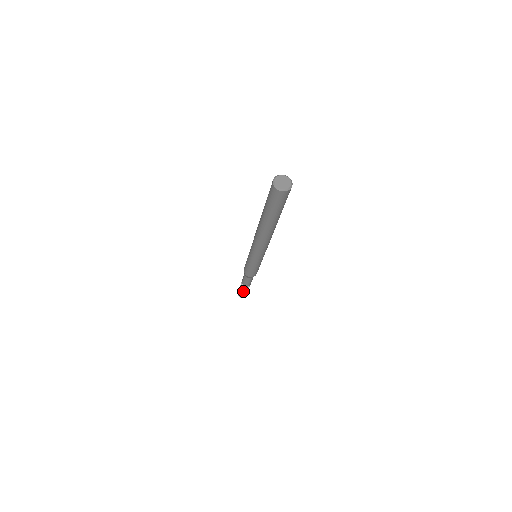
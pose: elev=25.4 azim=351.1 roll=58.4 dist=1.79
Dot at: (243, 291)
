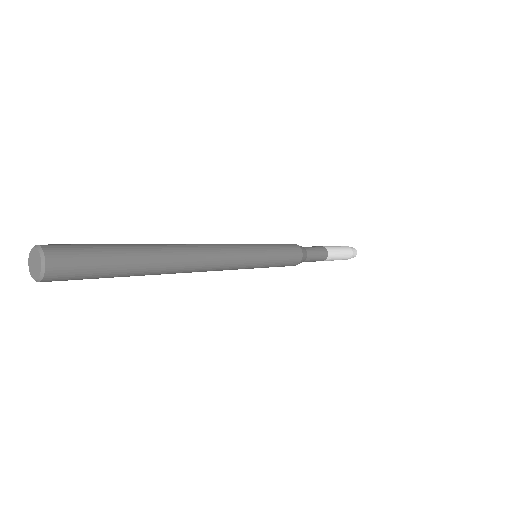
Dot at: occluded
